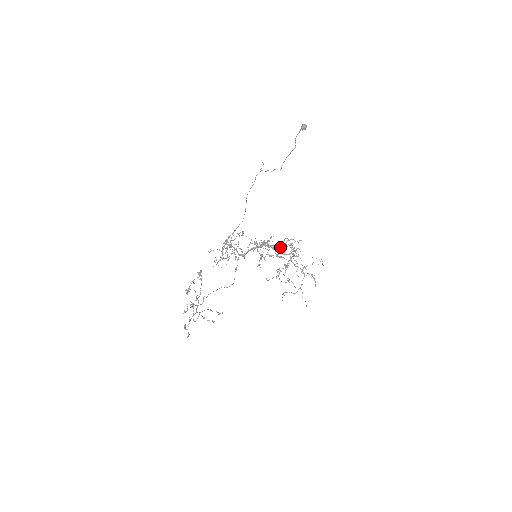
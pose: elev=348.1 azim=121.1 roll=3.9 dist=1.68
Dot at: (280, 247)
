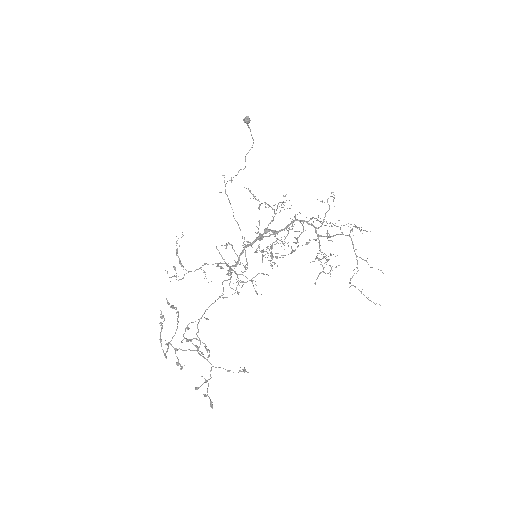
Dot at: occluded
